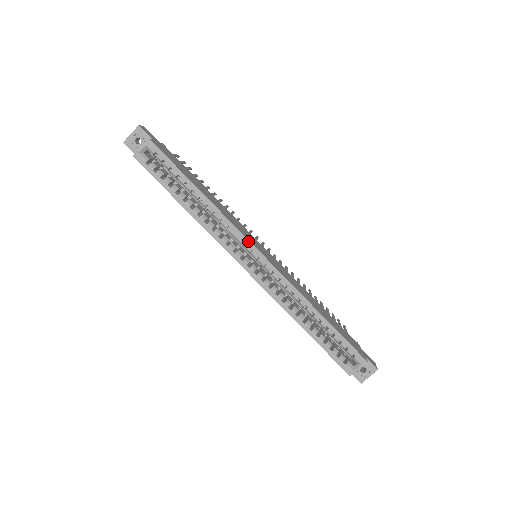
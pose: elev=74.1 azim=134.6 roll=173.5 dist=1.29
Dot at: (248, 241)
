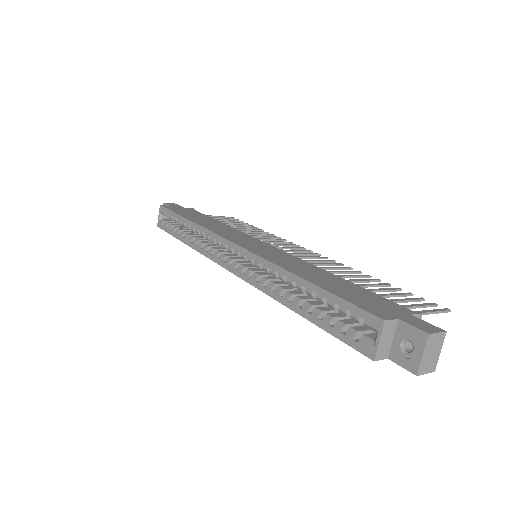
Dot at: (222, 238)
